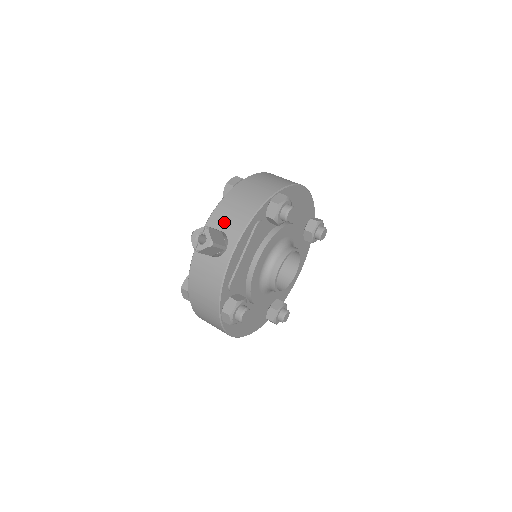
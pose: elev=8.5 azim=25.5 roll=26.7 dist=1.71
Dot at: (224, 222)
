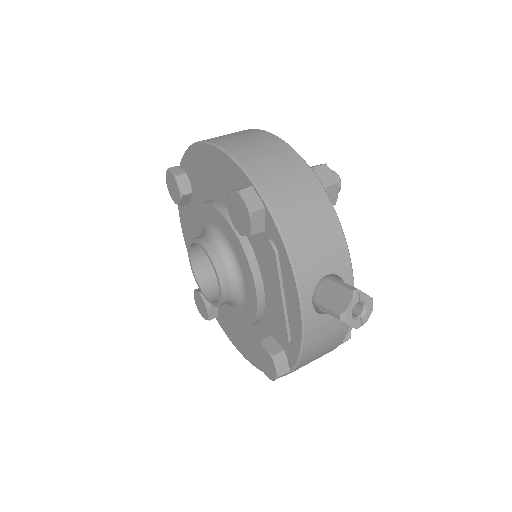
Dot at: (320, 263)
